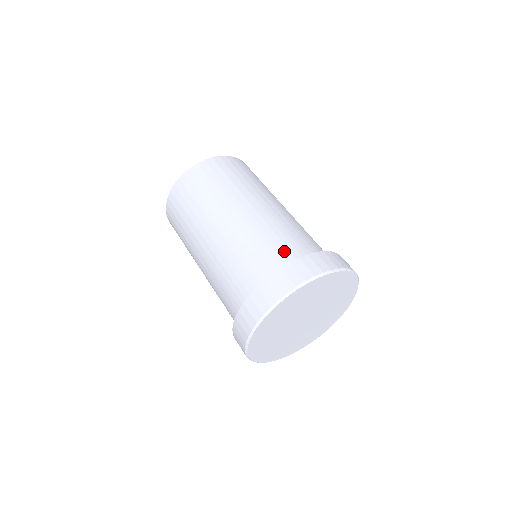
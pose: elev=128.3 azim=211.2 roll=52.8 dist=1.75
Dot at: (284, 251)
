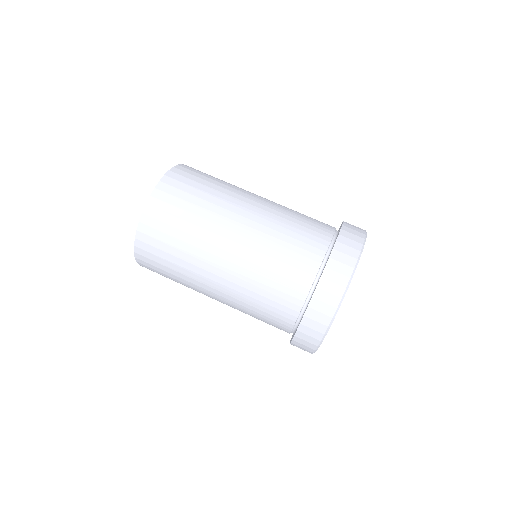
Dot at: (321, 223)
